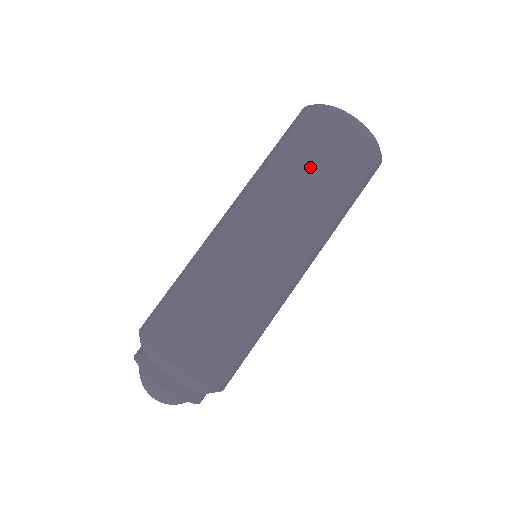
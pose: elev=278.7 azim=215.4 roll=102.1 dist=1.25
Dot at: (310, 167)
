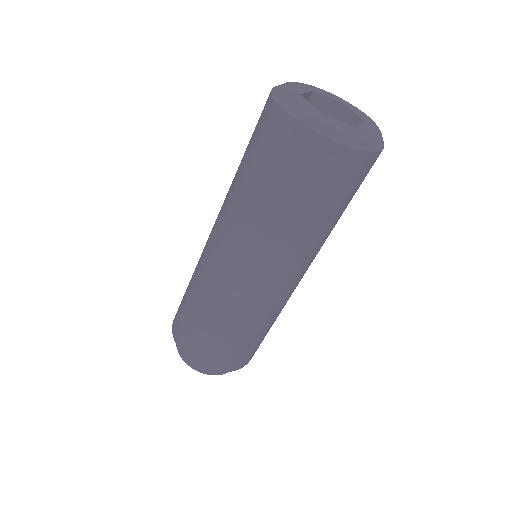
Dot at: (334, 217)
